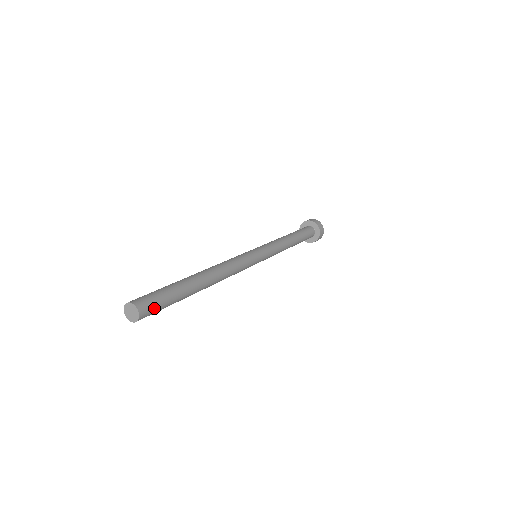
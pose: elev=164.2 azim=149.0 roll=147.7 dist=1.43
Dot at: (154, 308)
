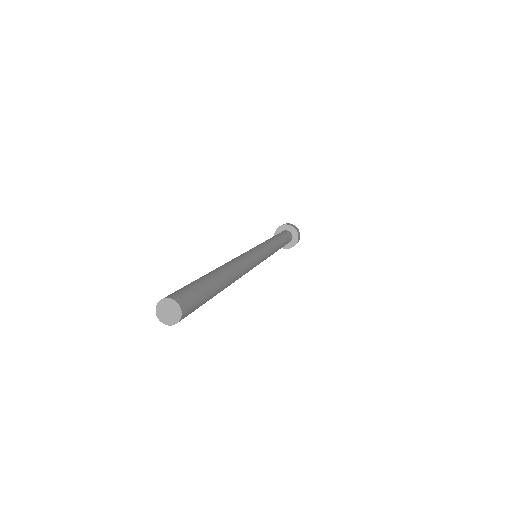
Dot at: (192, 300)
